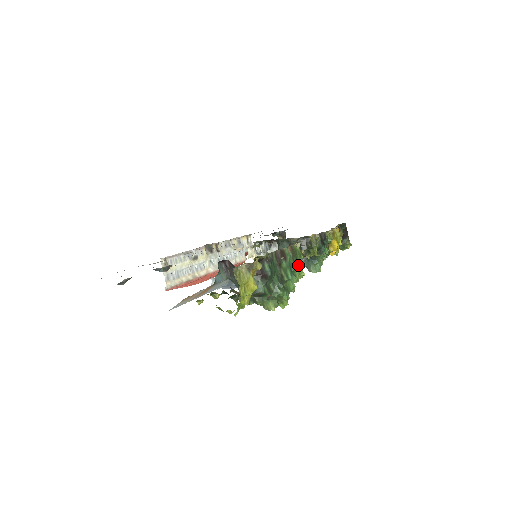
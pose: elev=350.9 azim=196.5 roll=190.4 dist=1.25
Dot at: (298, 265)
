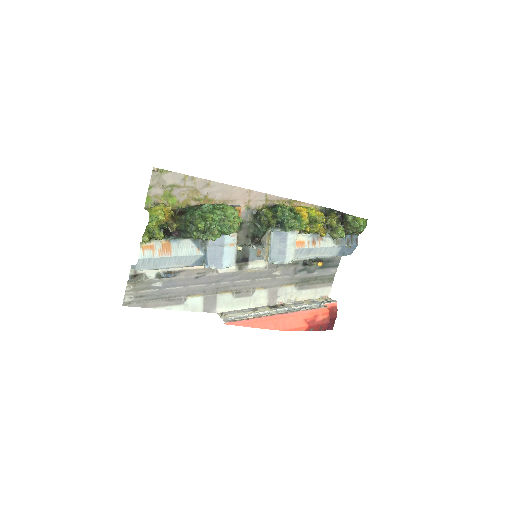
Dot at: (224, 207)
